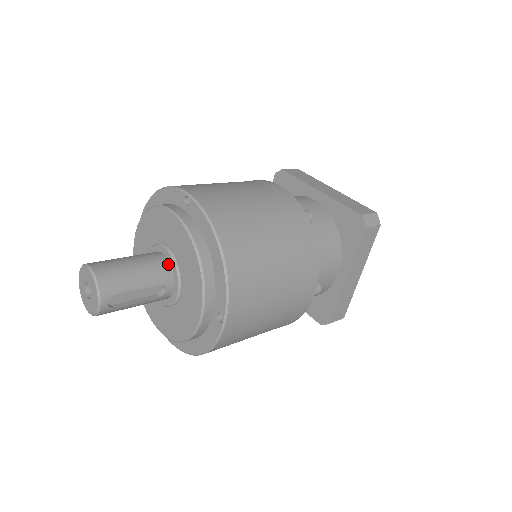
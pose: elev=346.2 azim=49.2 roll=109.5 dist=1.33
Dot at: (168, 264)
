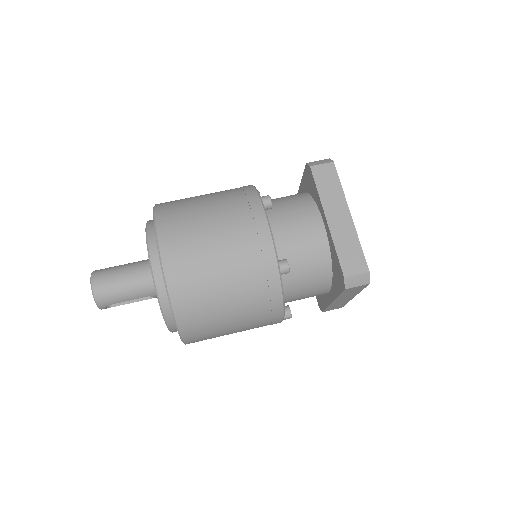
Dot at: occluded
